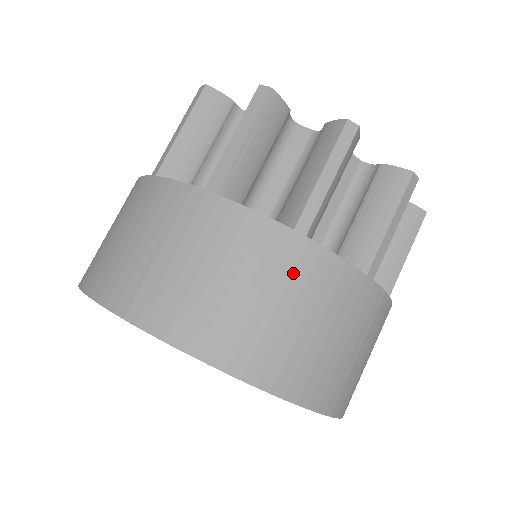
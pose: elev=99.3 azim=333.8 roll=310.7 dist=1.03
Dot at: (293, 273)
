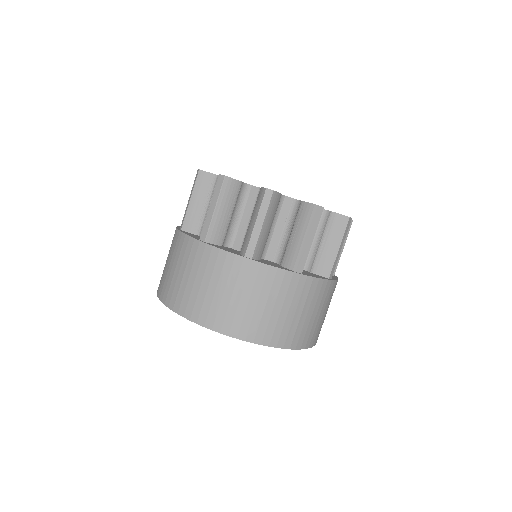
Dot at: (246, 279)
